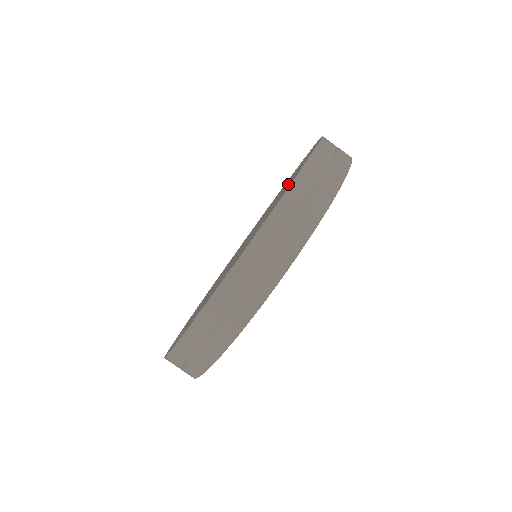
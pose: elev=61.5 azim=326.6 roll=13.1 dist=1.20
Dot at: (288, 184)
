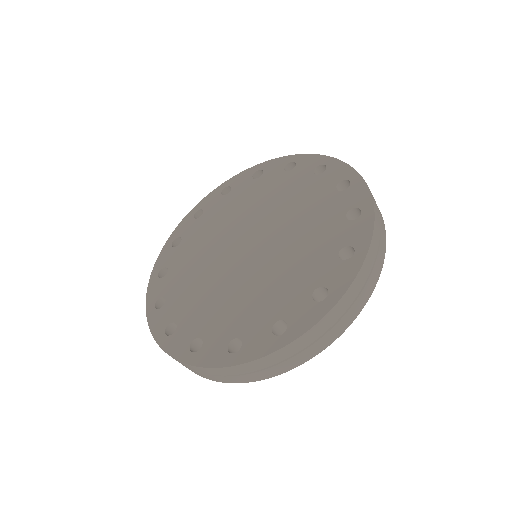
Dot at: (330, 229)
